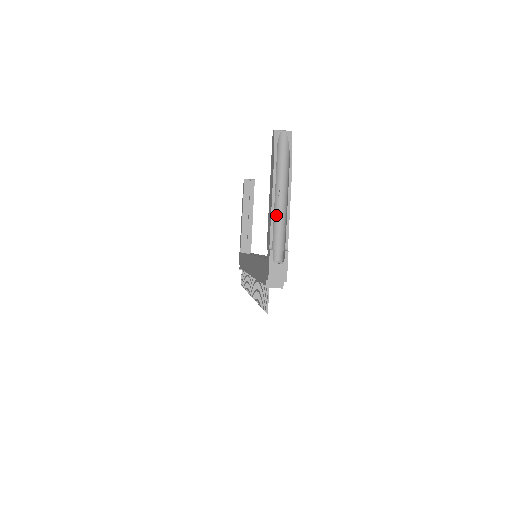
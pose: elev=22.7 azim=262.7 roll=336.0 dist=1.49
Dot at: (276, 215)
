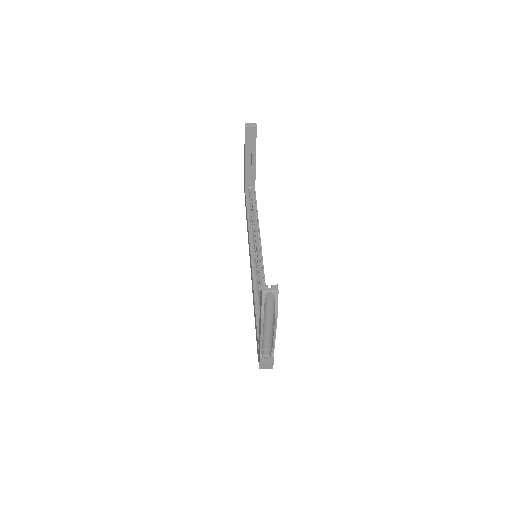
Dot at: (265, 334)
